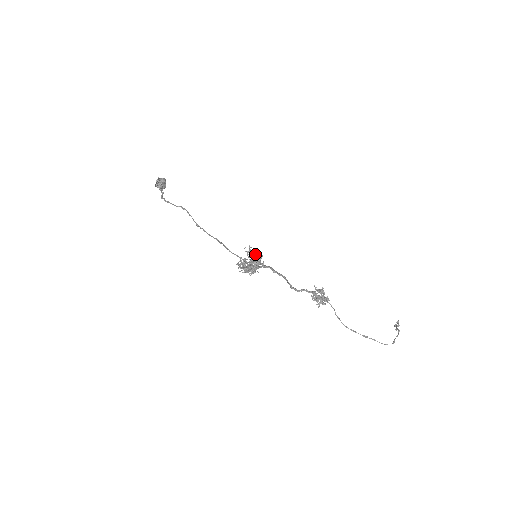
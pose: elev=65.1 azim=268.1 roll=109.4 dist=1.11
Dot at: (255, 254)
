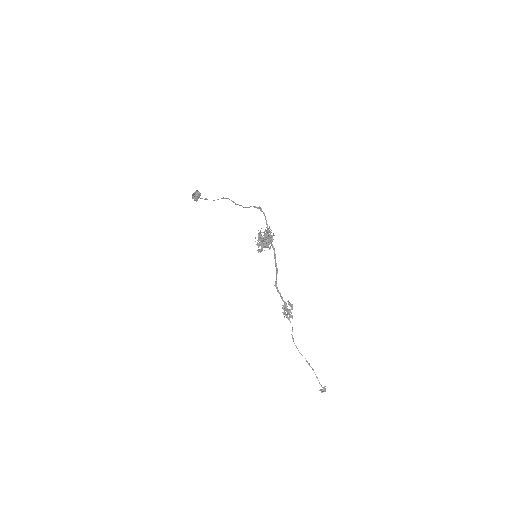
Dot at: occluded
